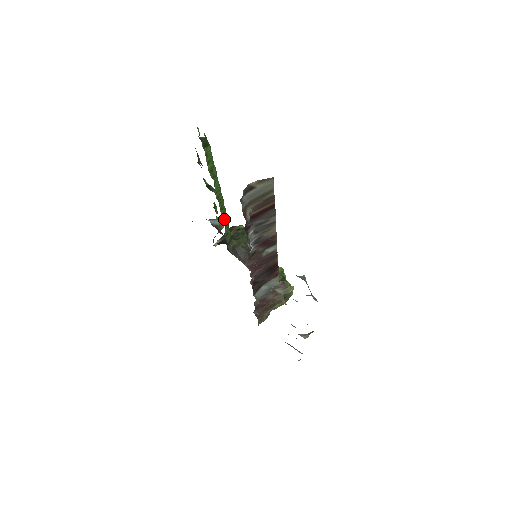
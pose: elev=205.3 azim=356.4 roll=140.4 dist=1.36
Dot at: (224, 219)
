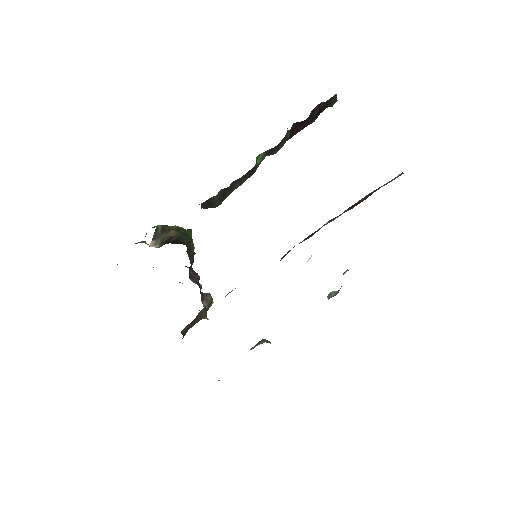
Dot at: occluded
